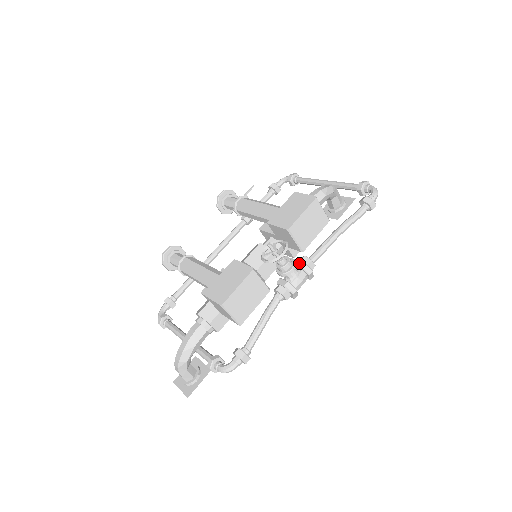
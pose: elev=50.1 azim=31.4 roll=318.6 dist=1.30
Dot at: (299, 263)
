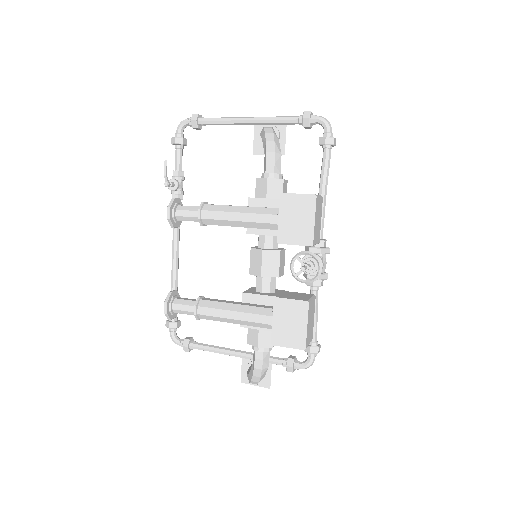
Dot at: (317, 251)
